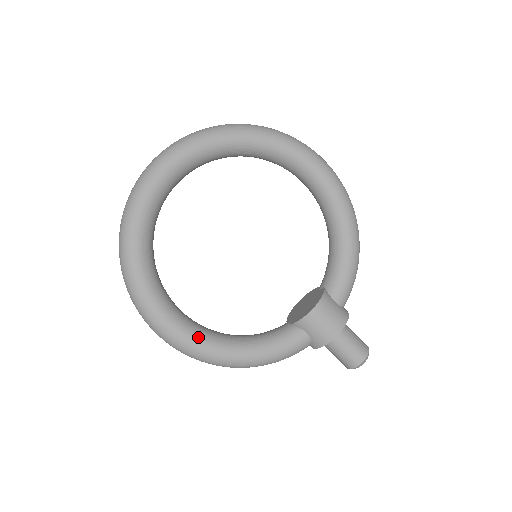
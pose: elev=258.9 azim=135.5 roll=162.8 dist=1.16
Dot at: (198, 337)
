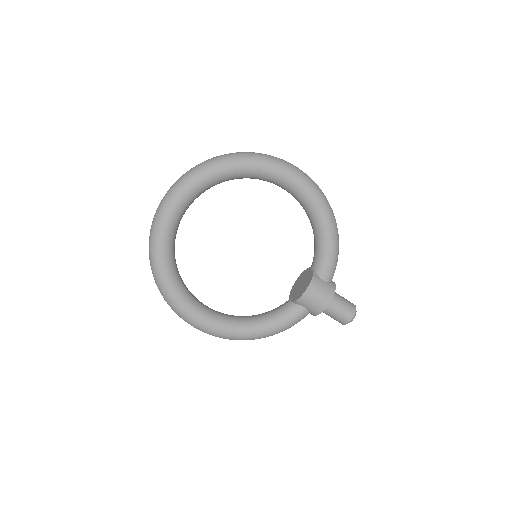
Dot at: (223, 325)
